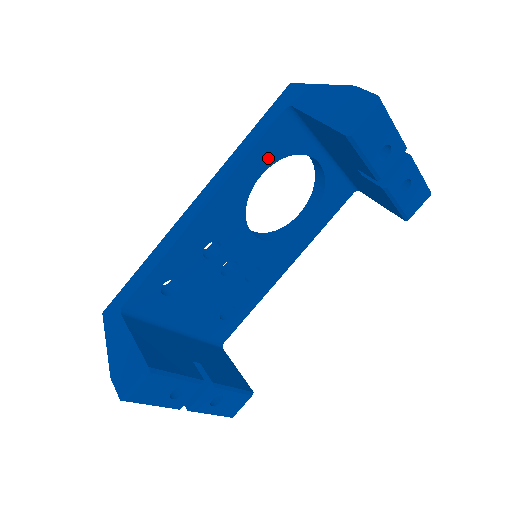
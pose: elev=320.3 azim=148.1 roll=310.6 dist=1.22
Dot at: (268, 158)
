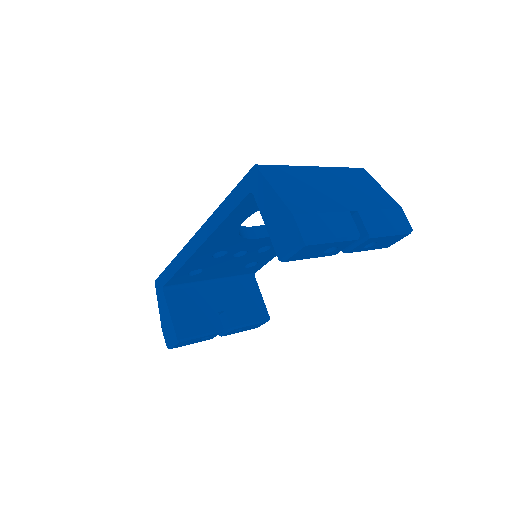
Dot at: (246, 213)
